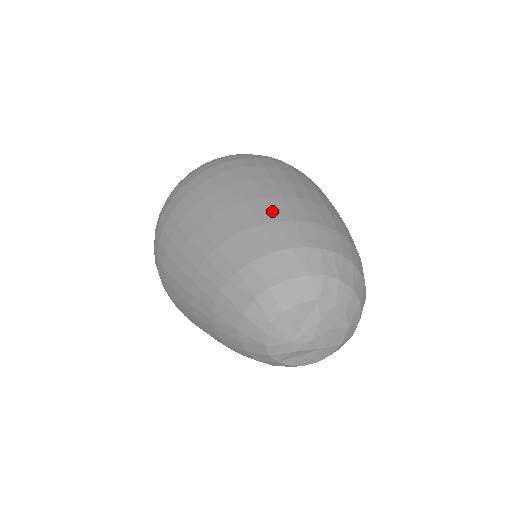
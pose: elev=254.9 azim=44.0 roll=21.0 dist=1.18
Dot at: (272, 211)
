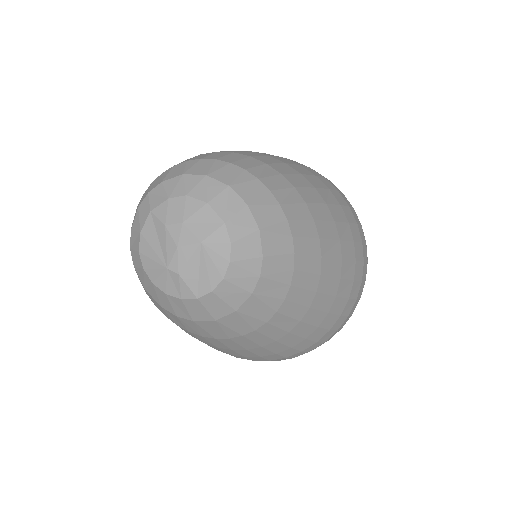
Dot at: occluded
